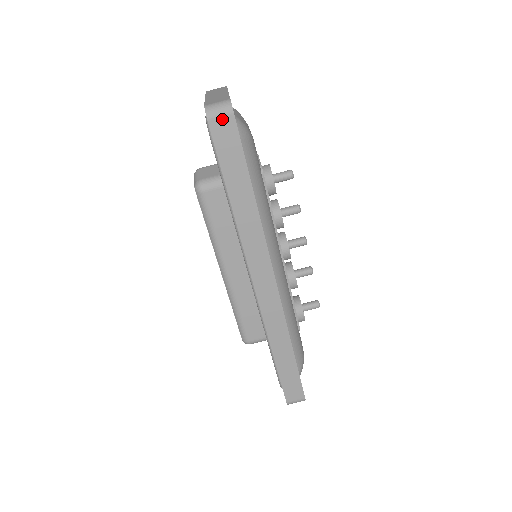
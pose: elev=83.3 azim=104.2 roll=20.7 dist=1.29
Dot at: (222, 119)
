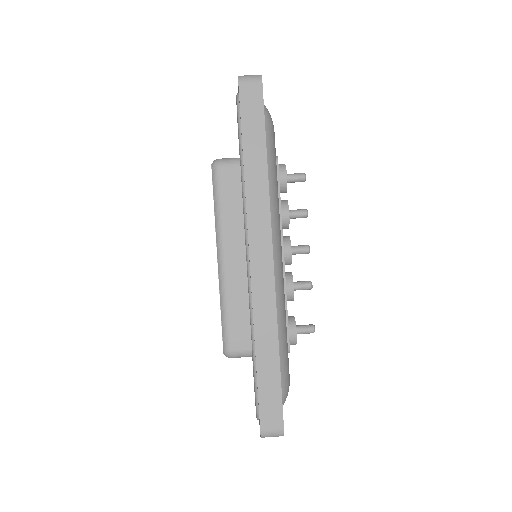
Dot at: (251, 85)
